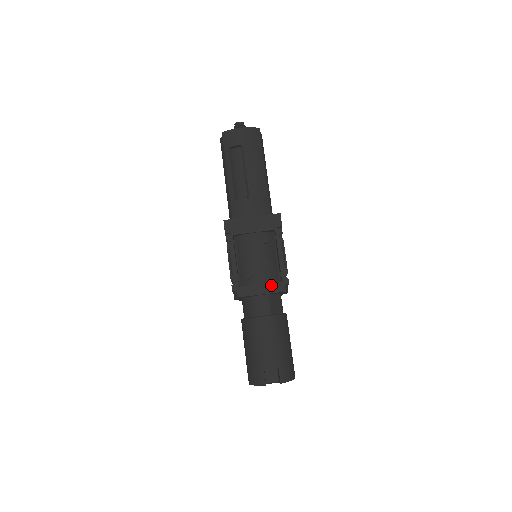
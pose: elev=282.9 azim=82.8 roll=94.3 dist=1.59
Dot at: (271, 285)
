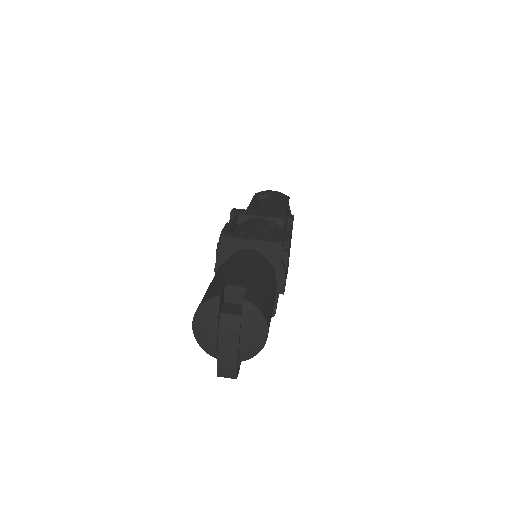
Dot at: (266, 237)
